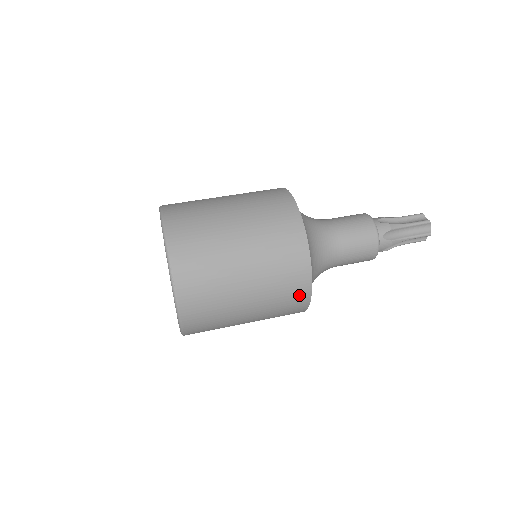
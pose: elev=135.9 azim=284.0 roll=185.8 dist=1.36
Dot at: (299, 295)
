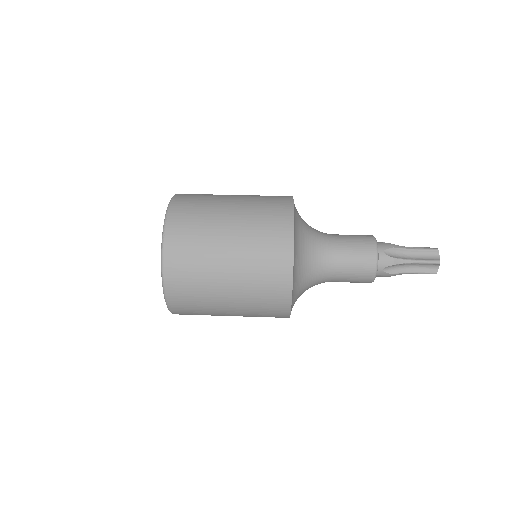
Dot at: (280, 265)
